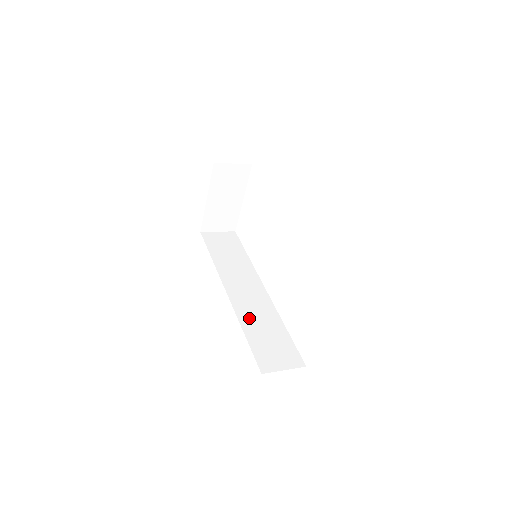
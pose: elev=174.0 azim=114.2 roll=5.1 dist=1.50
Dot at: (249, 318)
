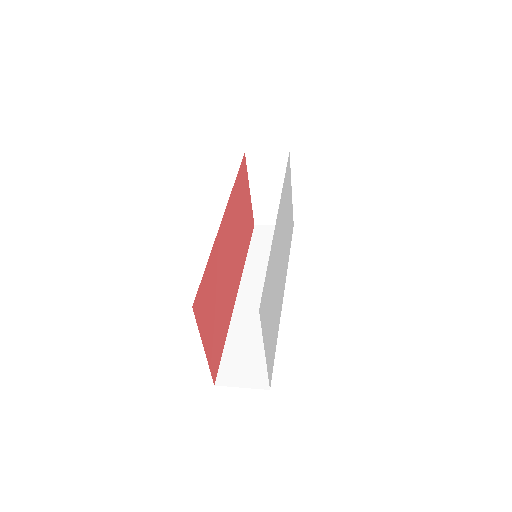
Dot at: (243, 323)
